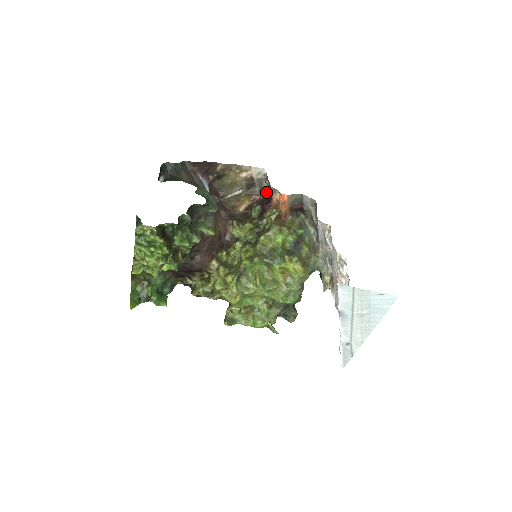
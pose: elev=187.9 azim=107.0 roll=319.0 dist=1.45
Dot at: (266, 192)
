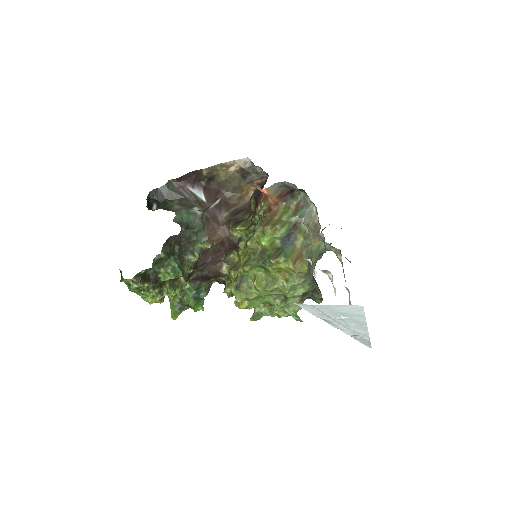
Dot at: (265, 174)
